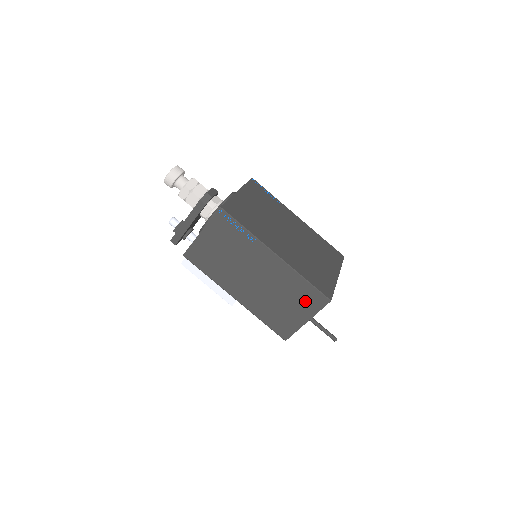
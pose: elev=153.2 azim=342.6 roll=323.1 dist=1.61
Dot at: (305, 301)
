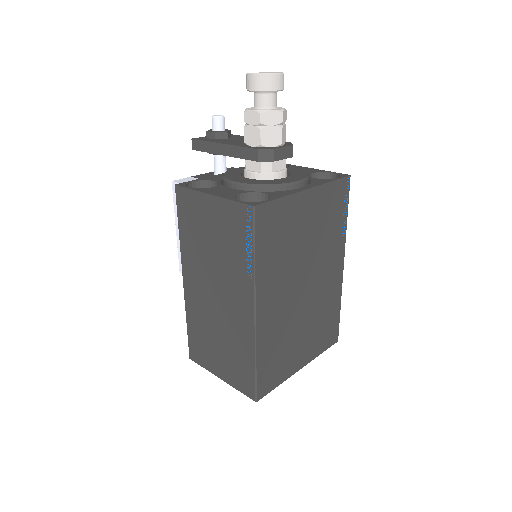
Dot at: (236, 370)
